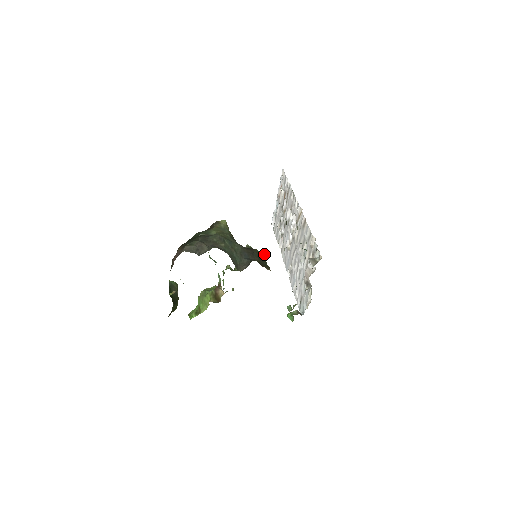
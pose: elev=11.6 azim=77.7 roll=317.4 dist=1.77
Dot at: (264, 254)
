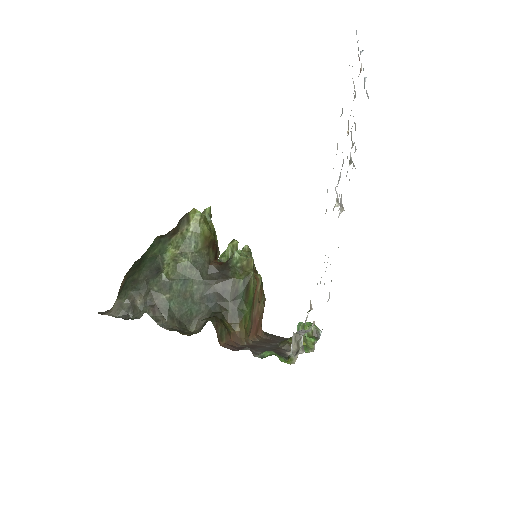
Dot at: (251, 278)
